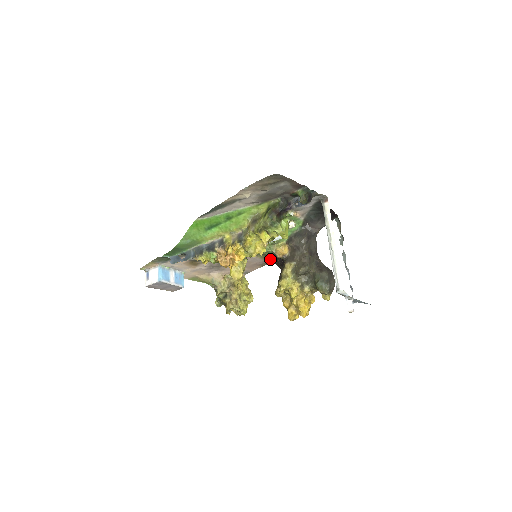
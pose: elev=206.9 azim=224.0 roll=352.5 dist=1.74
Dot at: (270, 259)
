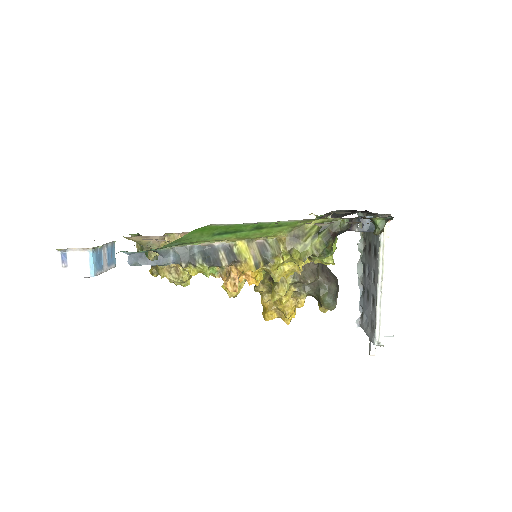
Dot at: occluded
